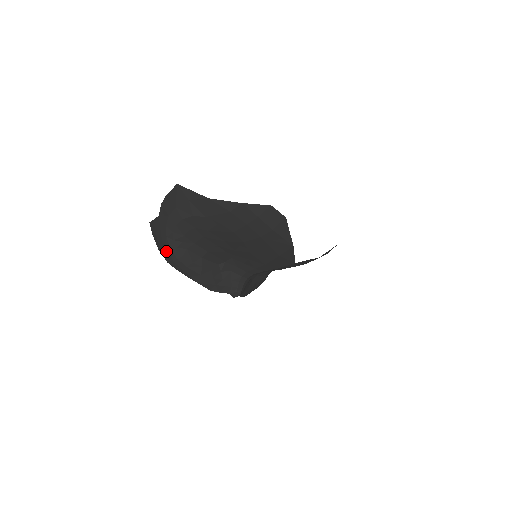
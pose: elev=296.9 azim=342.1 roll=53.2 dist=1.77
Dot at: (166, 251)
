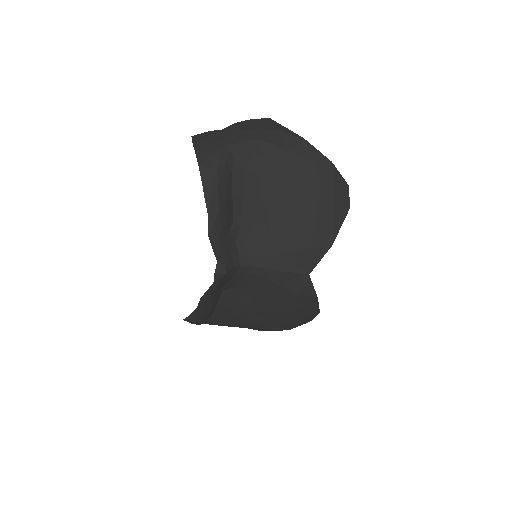
Dot at: (211, 155)
